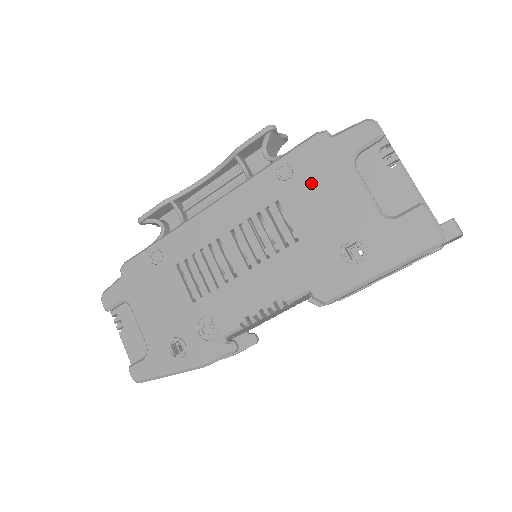
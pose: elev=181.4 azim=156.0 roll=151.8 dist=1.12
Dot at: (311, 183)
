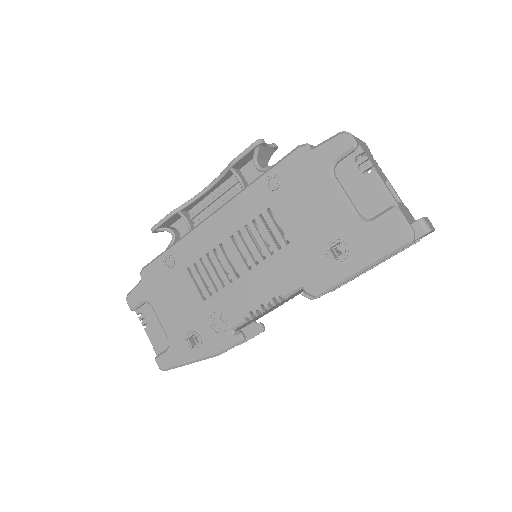
Dot at: (297, 192)
